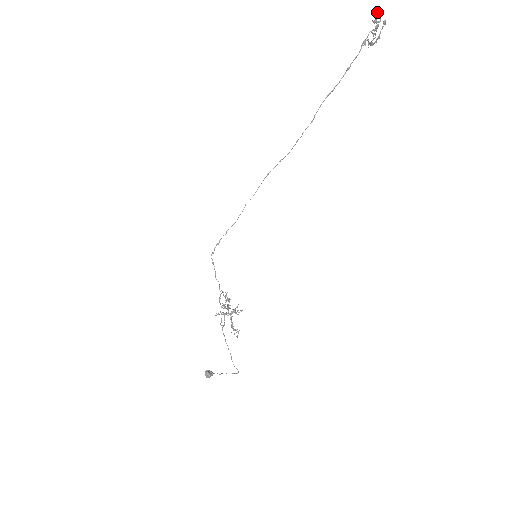
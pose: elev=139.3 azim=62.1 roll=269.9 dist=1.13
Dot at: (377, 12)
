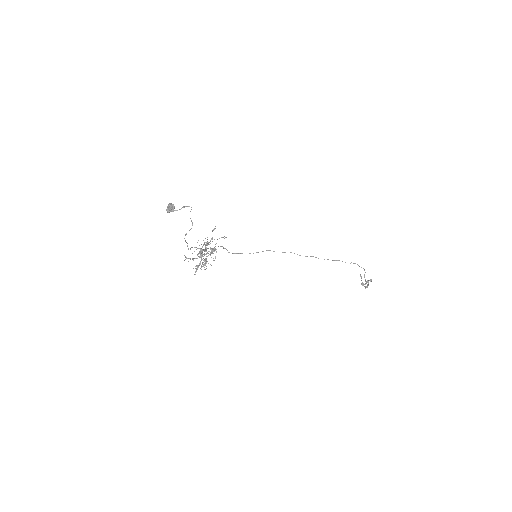
Dot at: occluded
